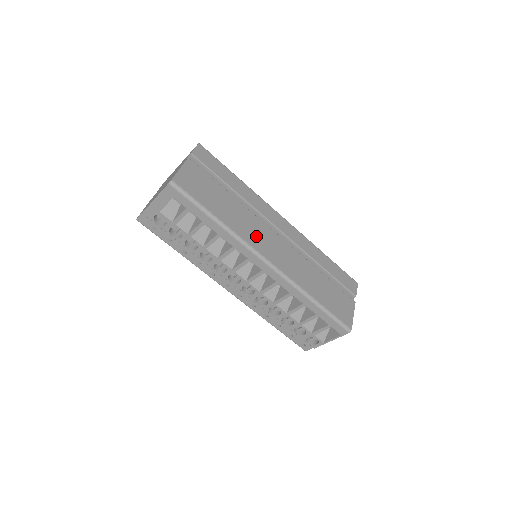
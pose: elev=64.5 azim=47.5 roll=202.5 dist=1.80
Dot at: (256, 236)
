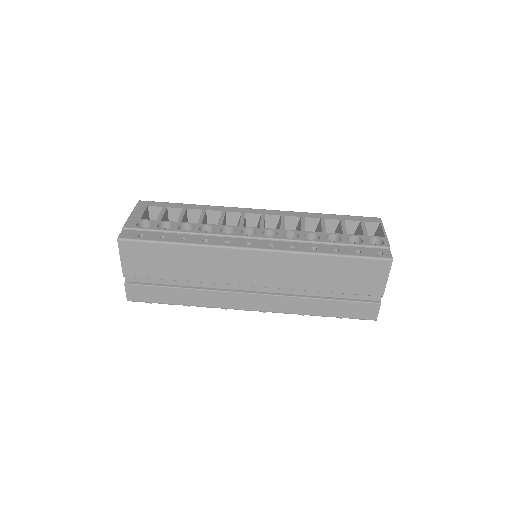
Dot at: occluded
